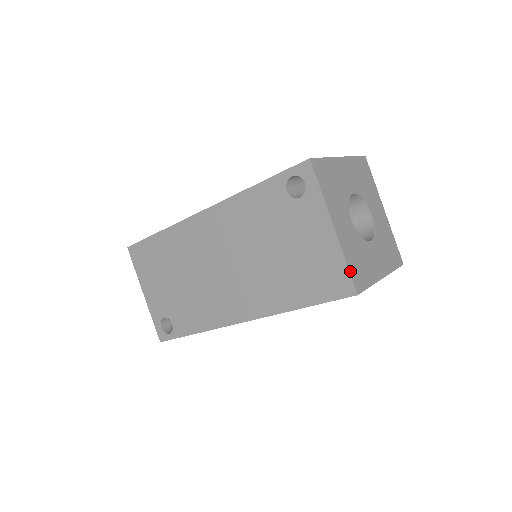
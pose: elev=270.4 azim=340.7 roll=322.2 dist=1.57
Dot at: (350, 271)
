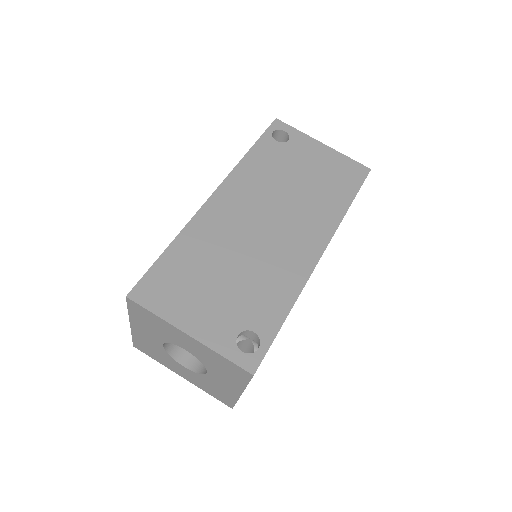
Dot at: (354, 161)
